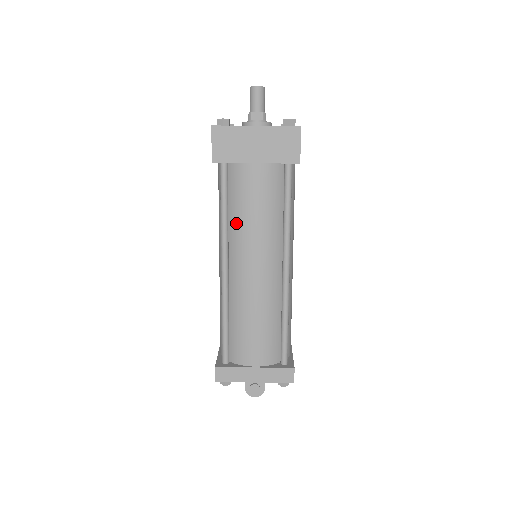
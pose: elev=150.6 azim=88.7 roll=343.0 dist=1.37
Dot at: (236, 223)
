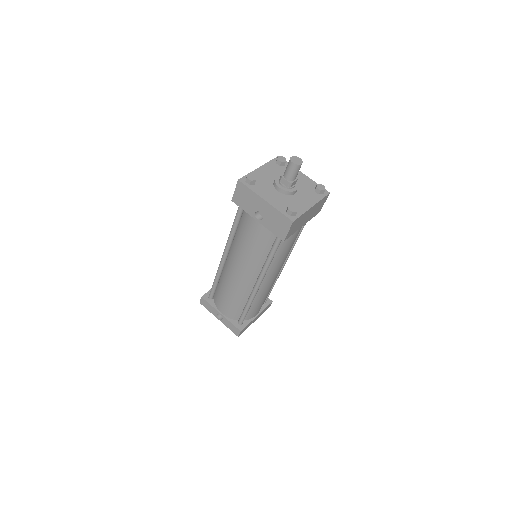
Dot at: (276, 260)
